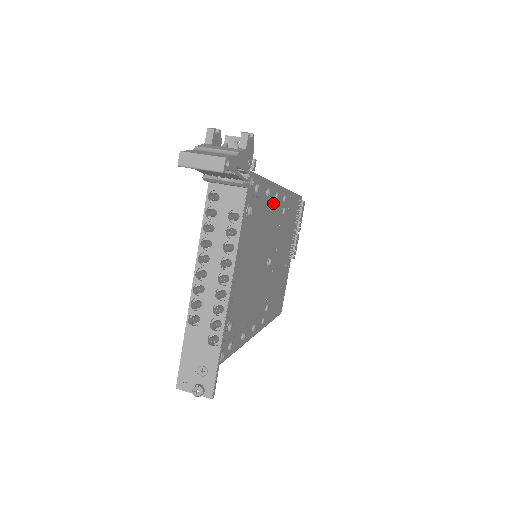
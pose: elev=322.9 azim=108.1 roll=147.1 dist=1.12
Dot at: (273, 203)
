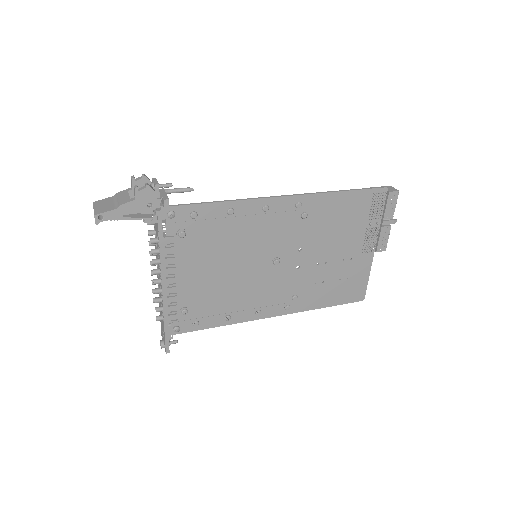
Dot at: (260, 215)
